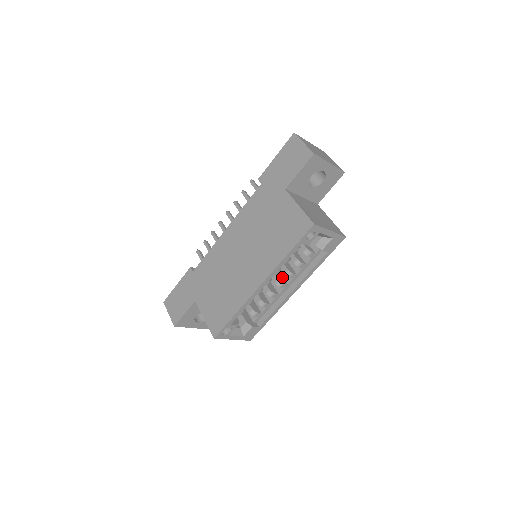
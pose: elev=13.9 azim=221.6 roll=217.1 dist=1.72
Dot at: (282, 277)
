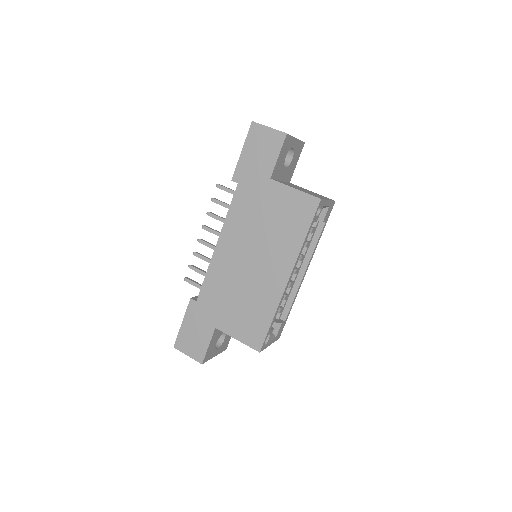
Dot at: occluded
